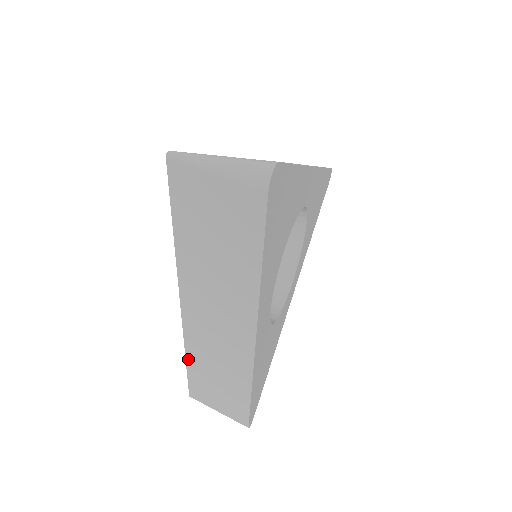
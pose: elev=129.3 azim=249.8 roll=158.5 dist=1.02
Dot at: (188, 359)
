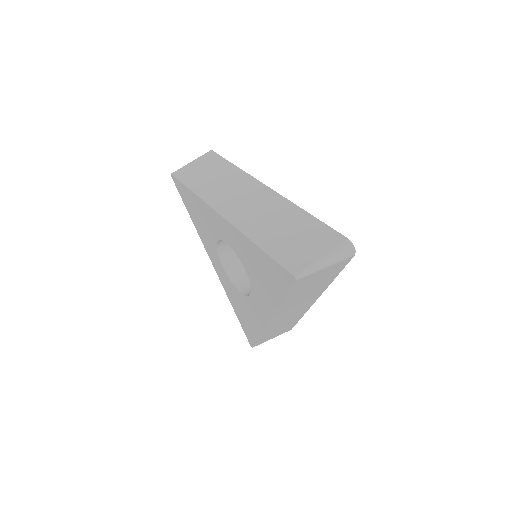
Dot at: occluded
